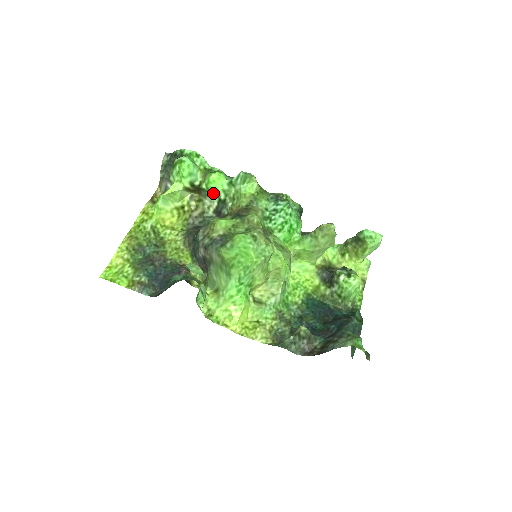
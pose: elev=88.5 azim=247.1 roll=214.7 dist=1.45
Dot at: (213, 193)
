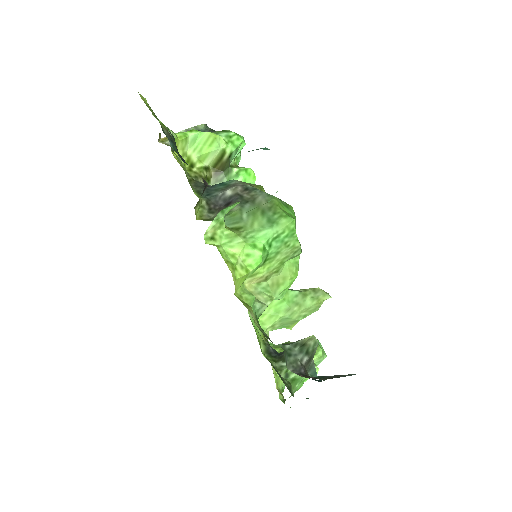
Dot at: occluded
